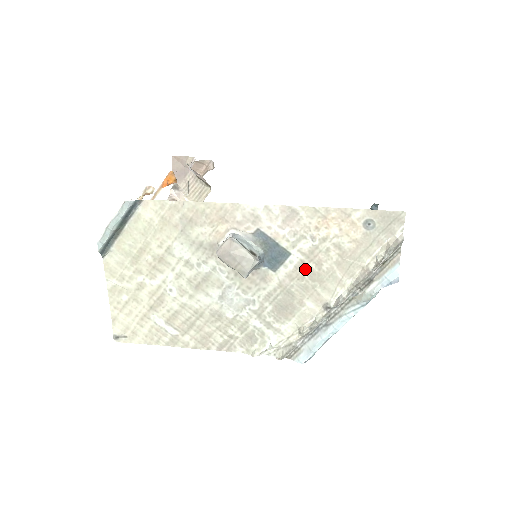
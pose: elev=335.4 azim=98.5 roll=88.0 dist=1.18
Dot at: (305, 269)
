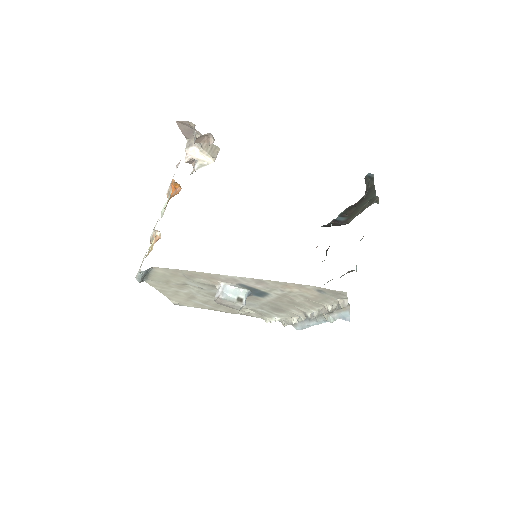
Dot at: (283, 300)
